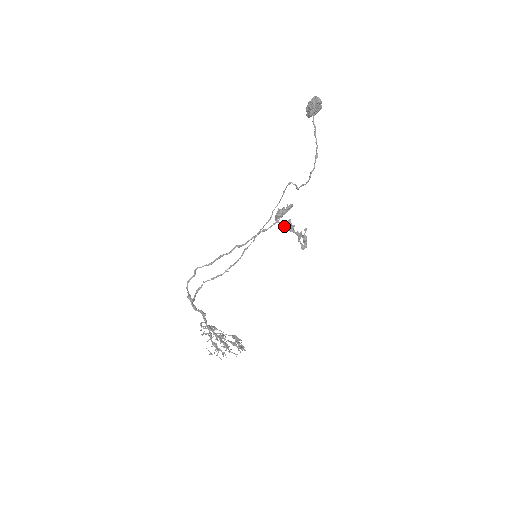
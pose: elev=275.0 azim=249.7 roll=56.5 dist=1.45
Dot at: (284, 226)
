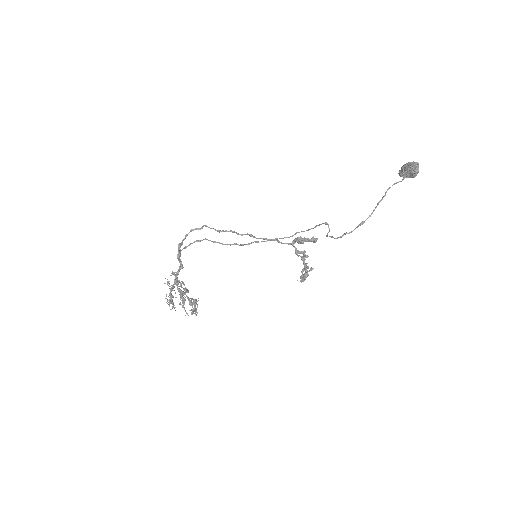
Dot at: (296, 252)
